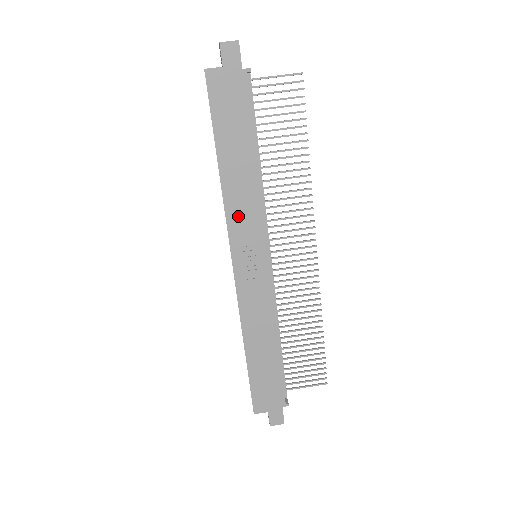
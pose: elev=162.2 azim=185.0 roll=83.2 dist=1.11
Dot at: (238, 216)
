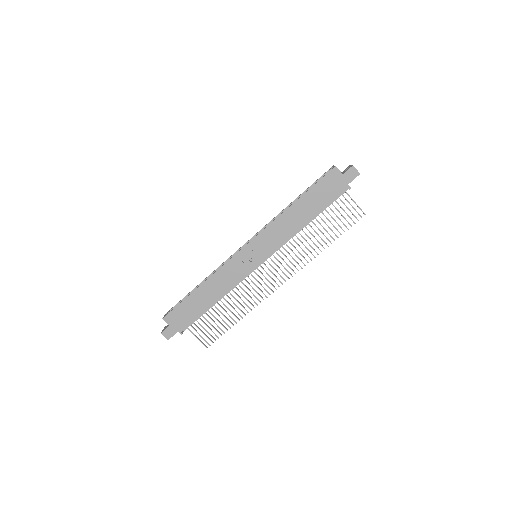
Dot at: (273, 232)
